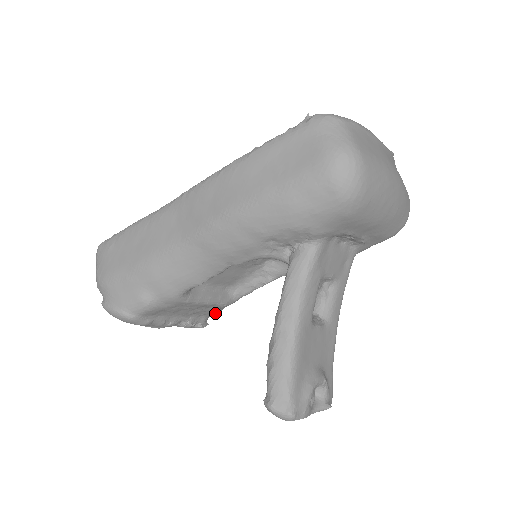
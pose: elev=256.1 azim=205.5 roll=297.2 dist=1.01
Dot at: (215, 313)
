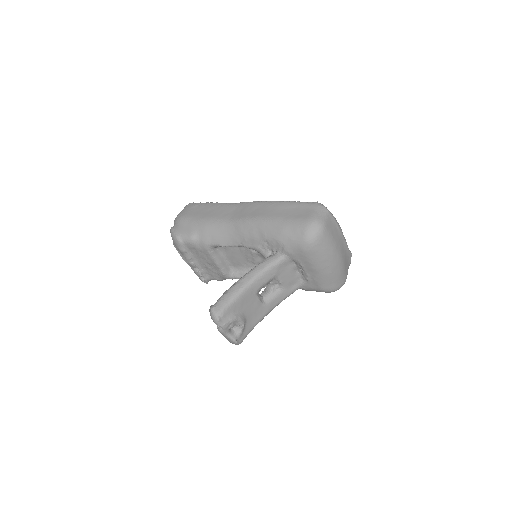
Dot at: (216, 279)
